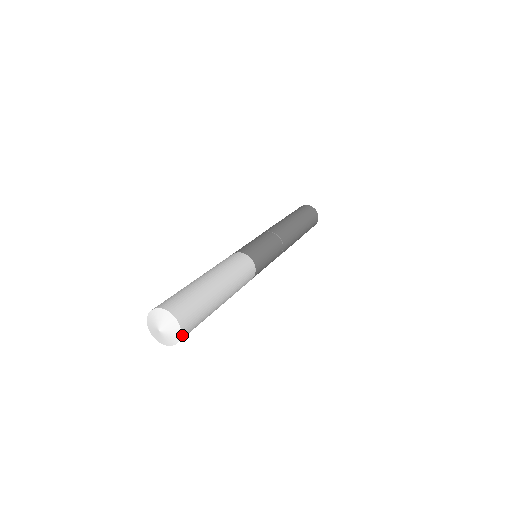
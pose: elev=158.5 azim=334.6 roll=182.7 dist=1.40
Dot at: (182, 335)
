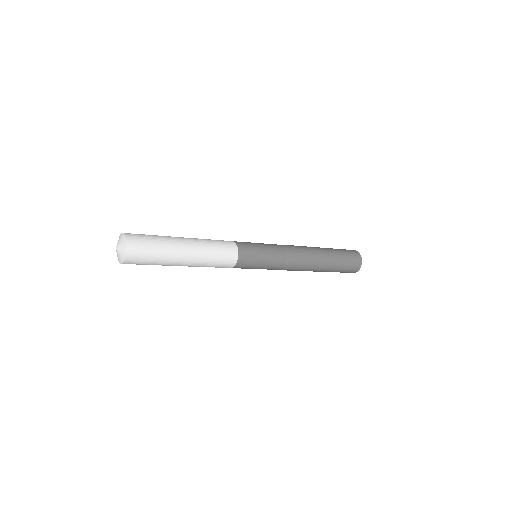
Dot at: (126, 259)
